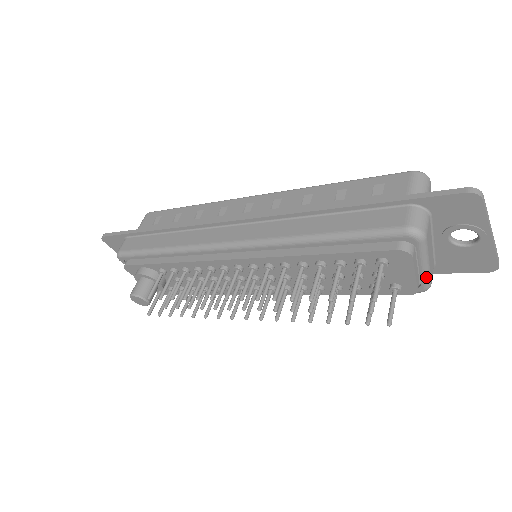
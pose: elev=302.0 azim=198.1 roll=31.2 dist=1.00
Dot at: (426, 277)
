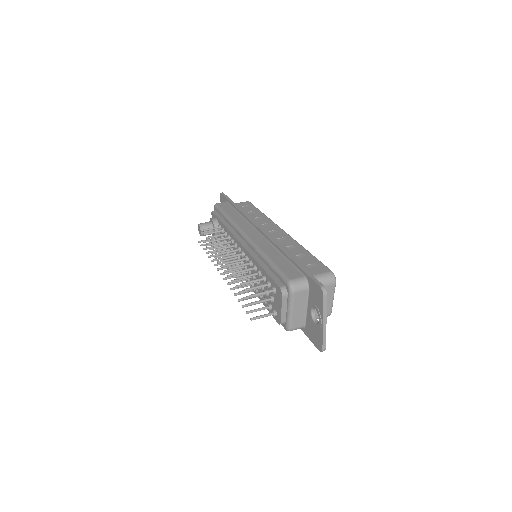
Dot at: (288, 320)
